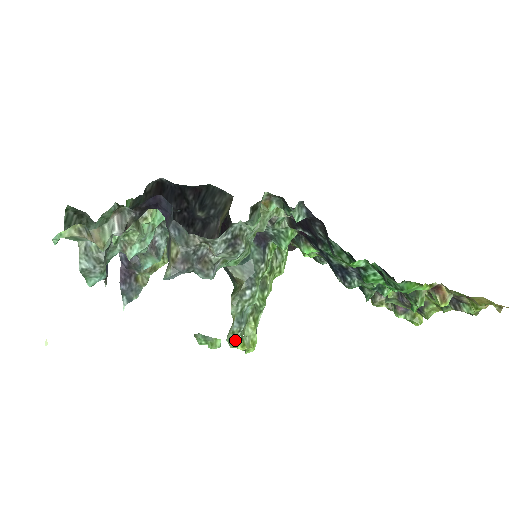
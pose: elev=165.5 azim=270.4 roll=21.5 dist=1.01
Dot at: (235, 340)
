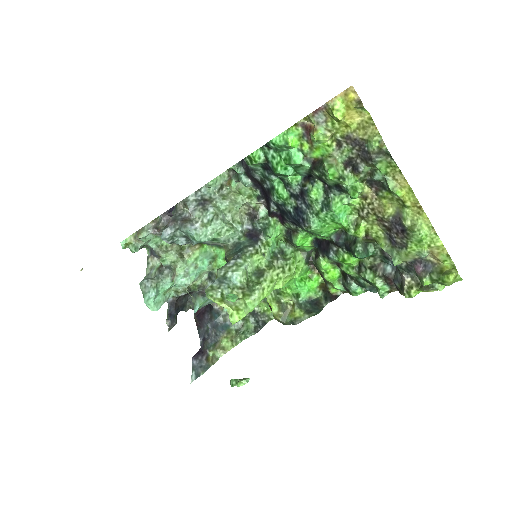
Dot at: (212, 292)
